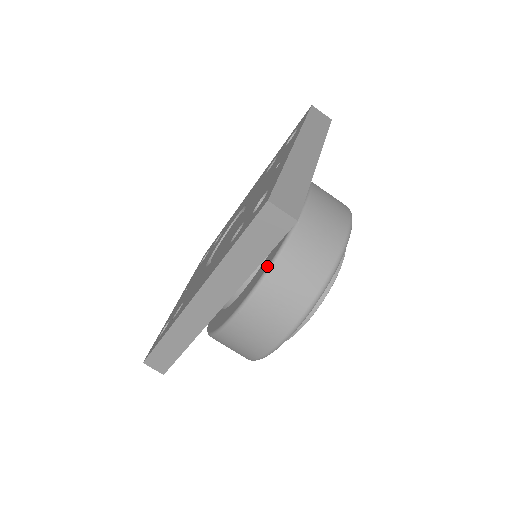
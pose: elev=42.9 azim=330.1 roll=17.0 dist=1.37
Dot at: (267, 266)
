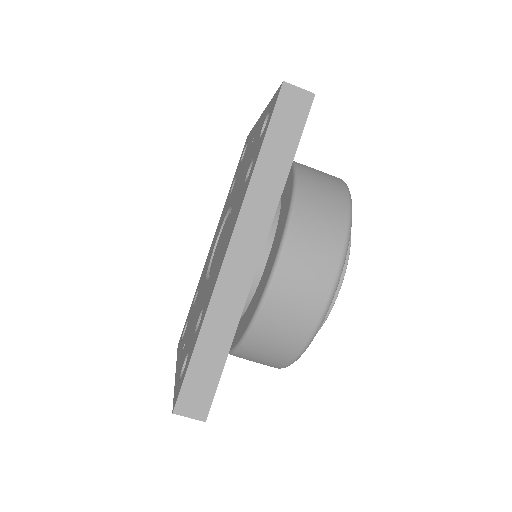
Dot at: (291, 193)
